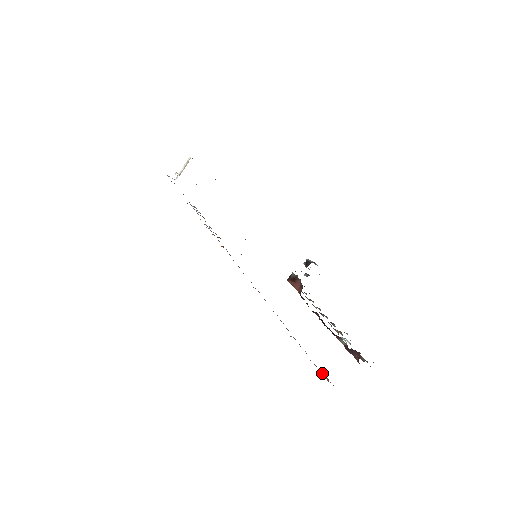
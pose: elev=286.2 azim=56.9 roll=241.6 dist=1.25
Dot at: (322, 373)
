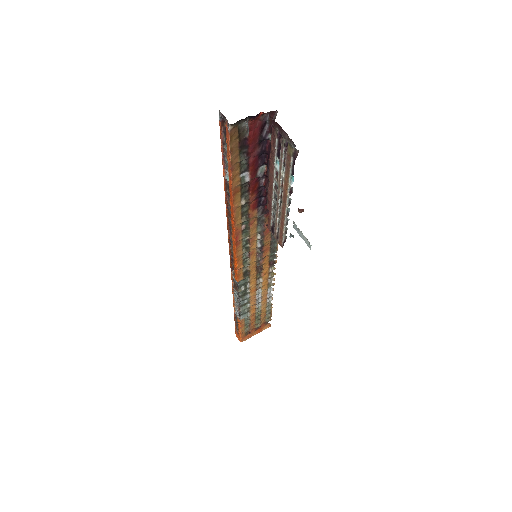
Dot at: (227, 134)
